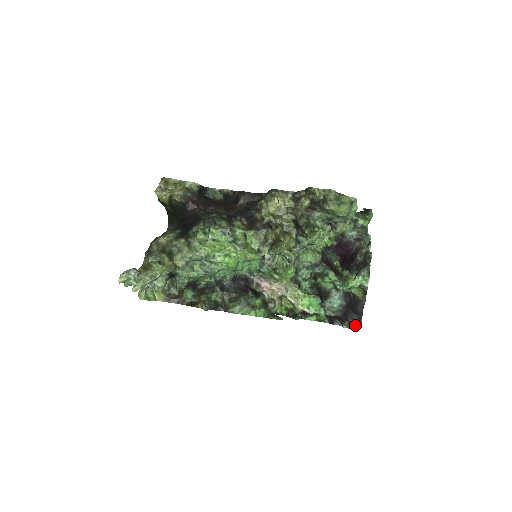
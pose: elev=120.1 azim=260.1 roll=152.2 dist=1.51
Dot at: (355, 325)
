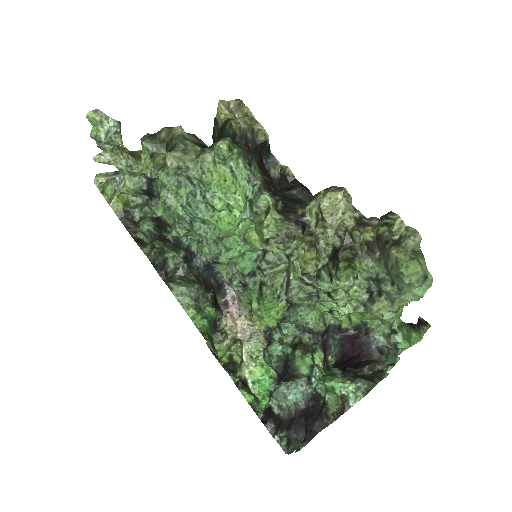
Dot at: (292, 444)
